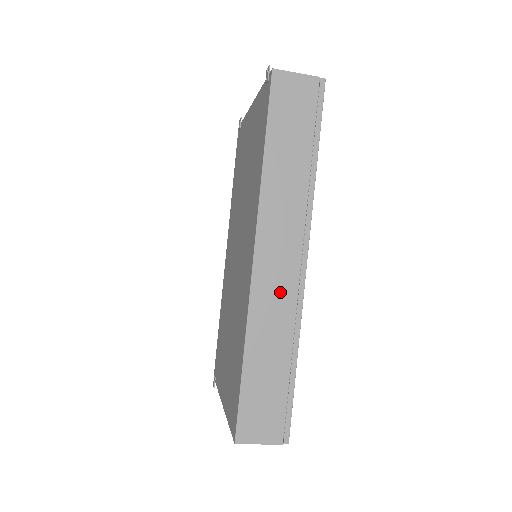
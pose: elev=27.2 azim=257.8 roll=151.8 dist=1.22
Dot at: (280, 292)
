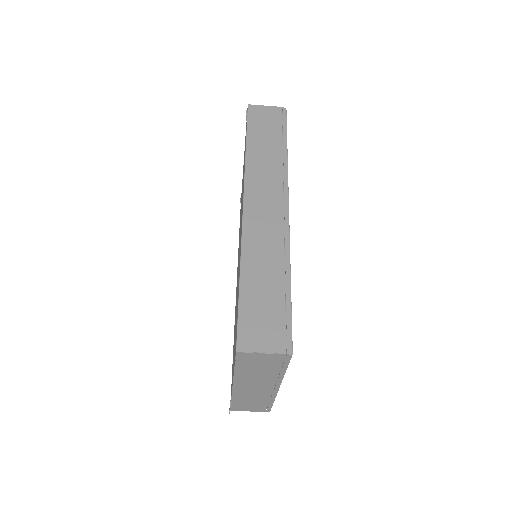
Dot at: (268, 227)
